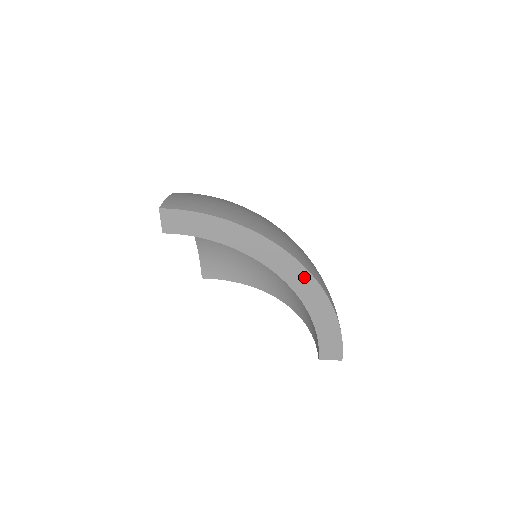
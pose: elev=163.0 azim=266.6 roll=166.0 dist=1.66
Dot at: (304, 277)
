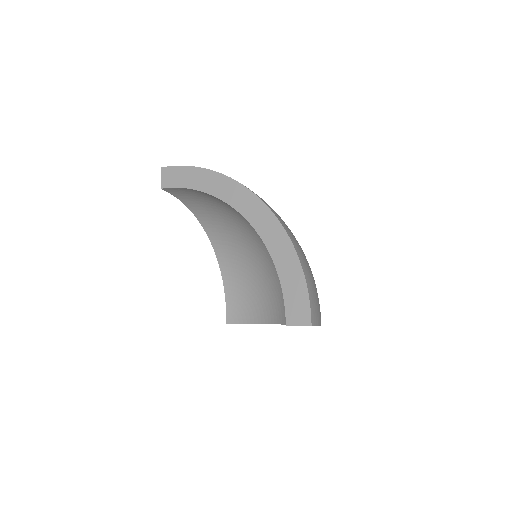
Dot at: (266, 216)
